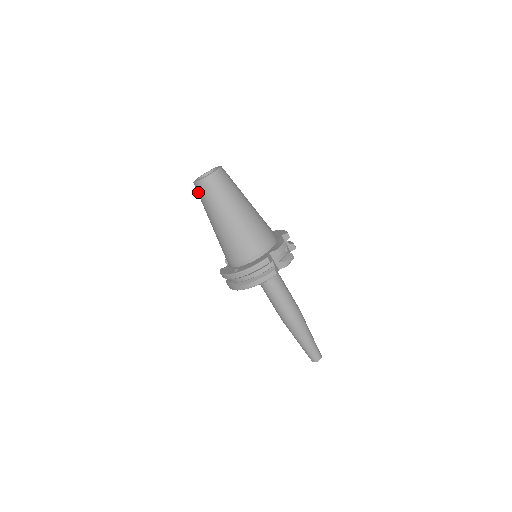
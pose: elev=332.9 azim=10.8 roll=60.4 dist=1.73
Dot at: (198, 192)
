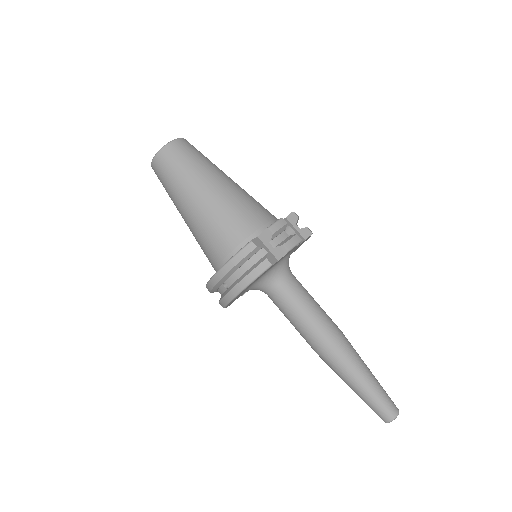
Dot at: (158, 177)
